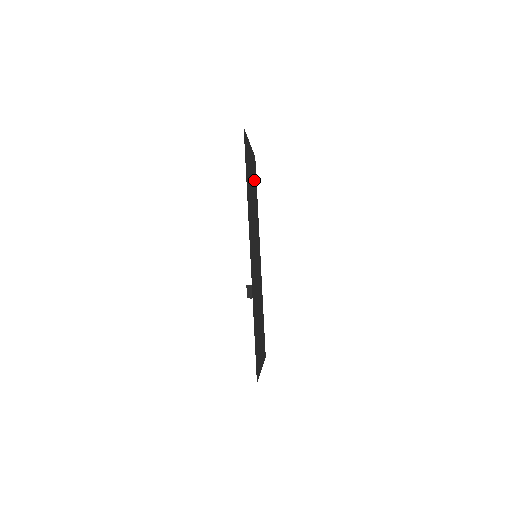
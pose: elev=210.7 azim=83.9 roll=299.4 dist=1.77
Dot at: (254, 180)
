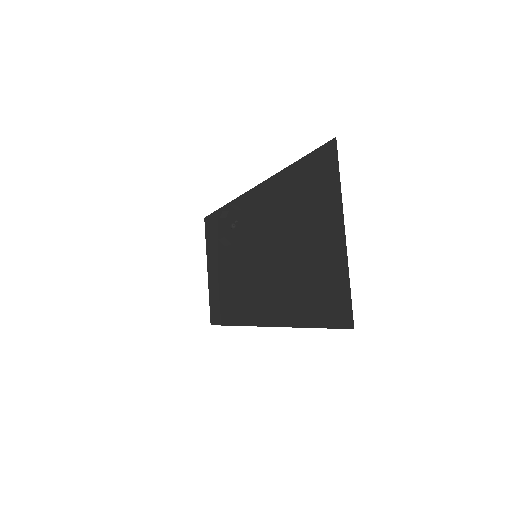
Dot at: (309, 196)
